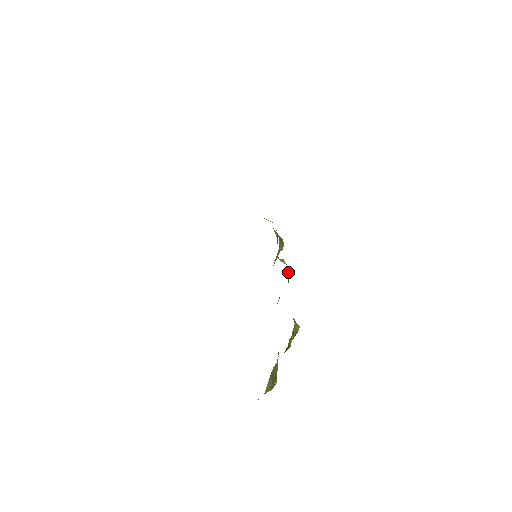
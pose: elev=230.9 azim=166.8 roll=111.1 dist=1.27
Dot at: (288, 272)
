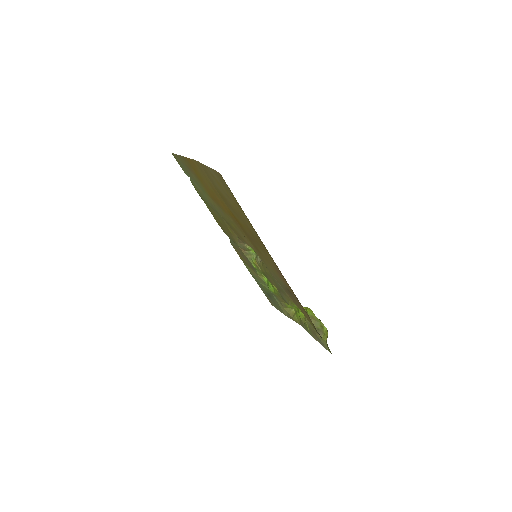
Dot at: occluded
